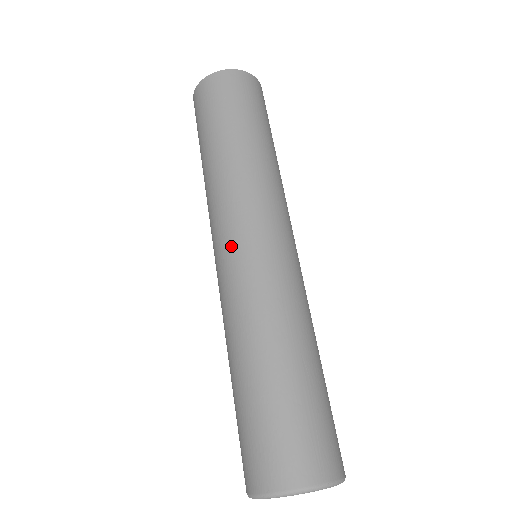
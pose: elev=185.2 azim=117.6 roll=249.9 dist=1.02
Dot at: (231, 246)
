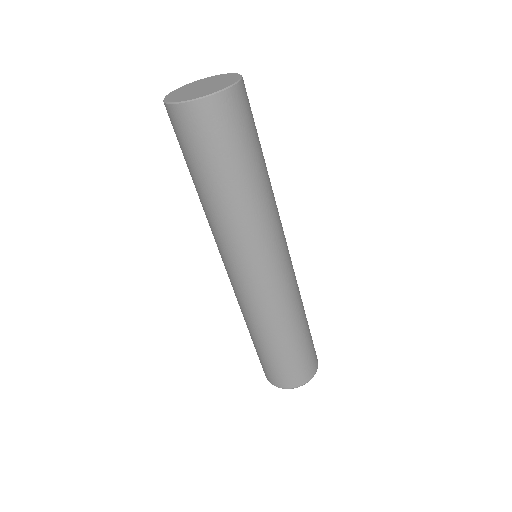
Dot at: (270, 272)
